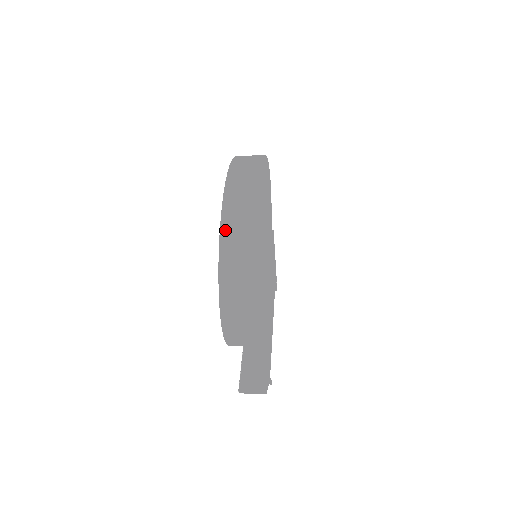
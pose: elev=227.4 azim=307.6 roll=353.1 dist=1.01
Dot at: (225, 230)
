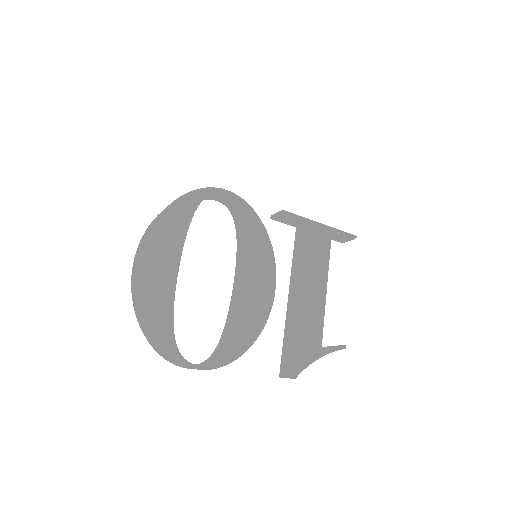
Dot at: (134, 307)
